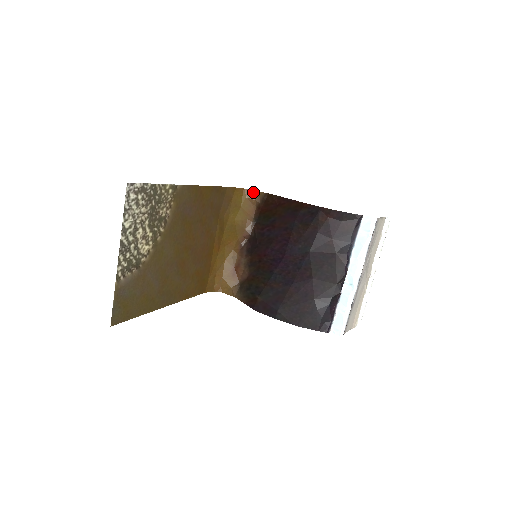
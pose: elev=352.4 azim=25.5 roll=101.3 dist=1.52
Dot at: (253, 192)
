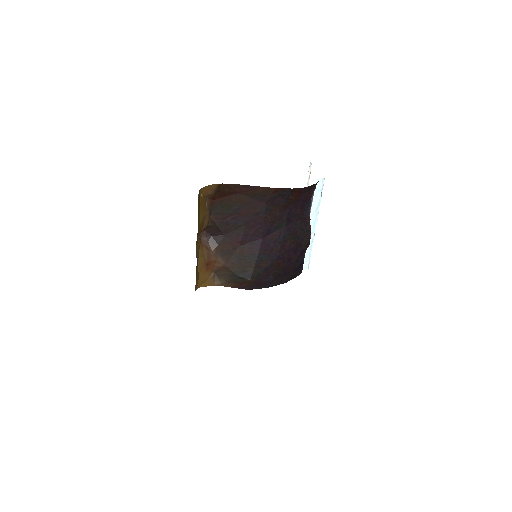
Dot at: (206, 188)
